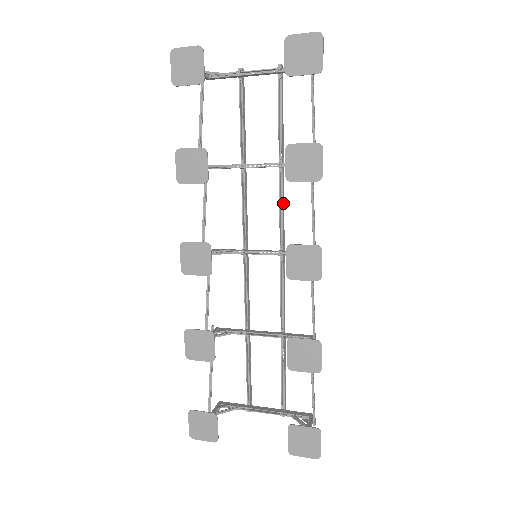
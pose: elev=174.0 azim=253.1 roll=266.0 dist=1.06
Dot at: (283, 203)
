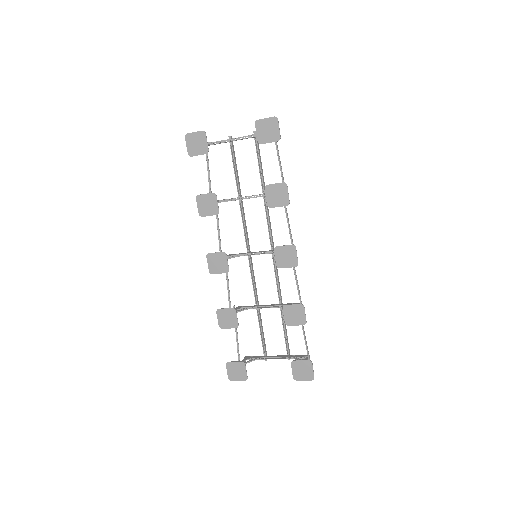
Dot at: (269, 219)
